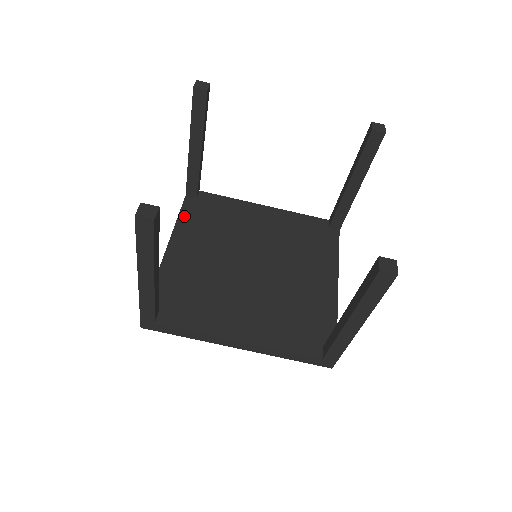
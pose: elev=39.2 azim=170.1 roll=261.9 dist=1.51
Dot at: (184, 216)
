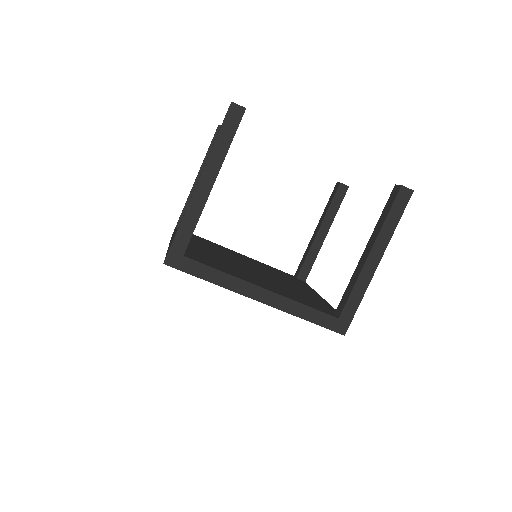
Dot at: occluded
